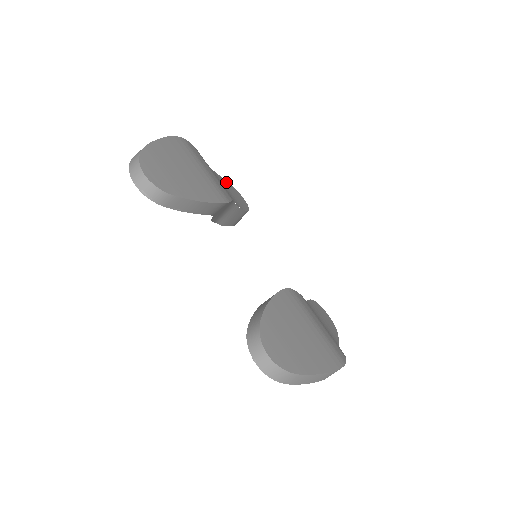
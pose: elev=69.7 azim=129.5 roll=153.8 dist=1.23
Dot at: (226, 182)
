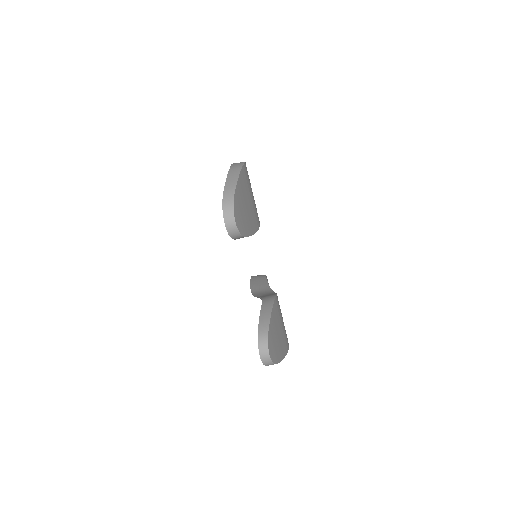
Dot at: occluded
